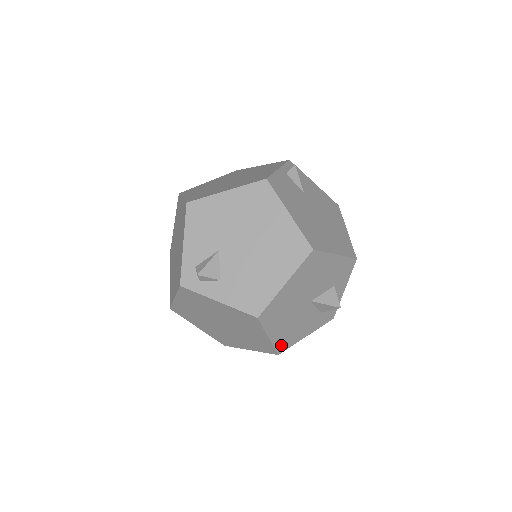
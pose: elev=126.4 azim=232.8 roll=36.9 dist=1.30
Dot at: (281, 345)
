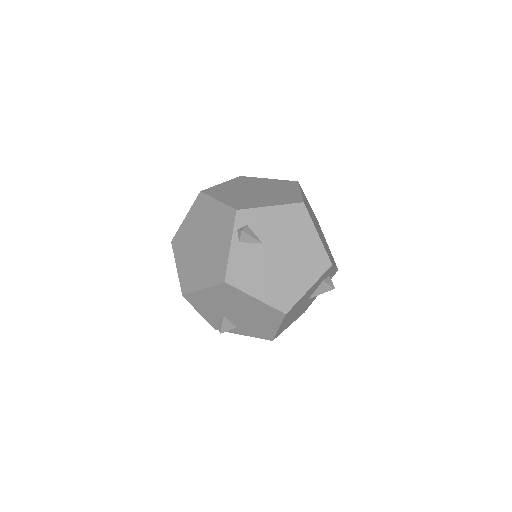
Dot at: (302, 313)
